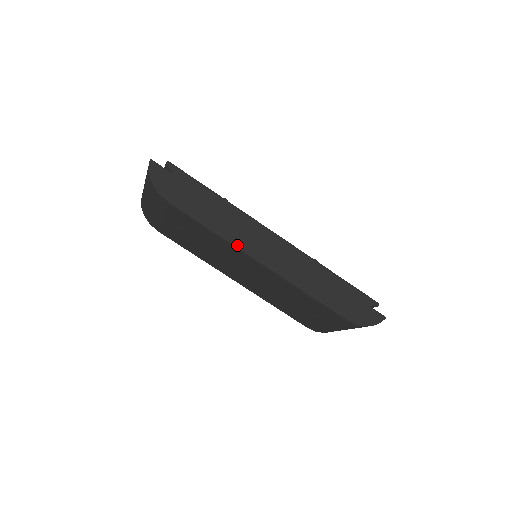
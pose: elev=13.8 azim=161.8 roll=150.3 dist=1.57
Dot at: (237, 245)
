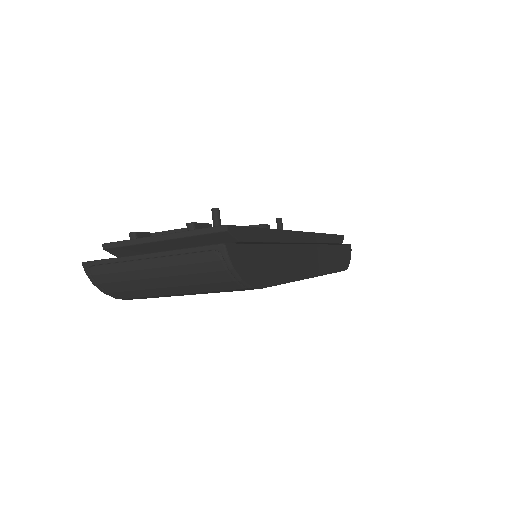
Dot at: (302, 277)
